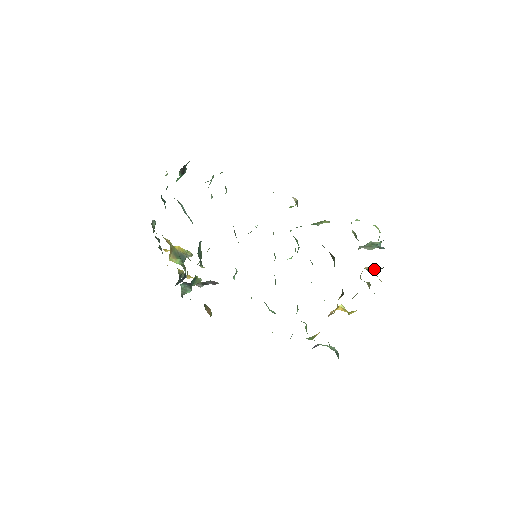
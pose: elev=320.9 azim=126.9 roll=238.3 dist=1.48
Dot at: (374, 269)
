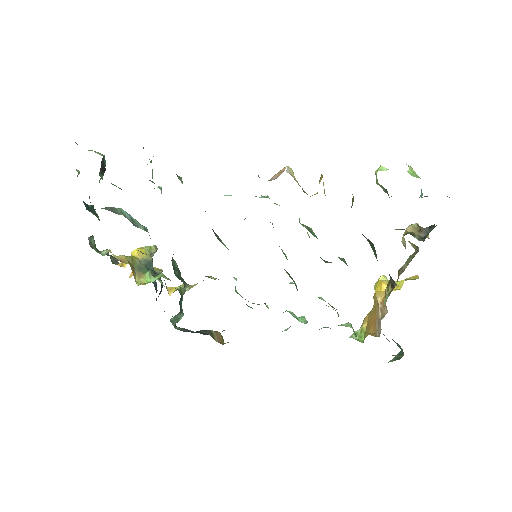
Dot at: (418, 226)
